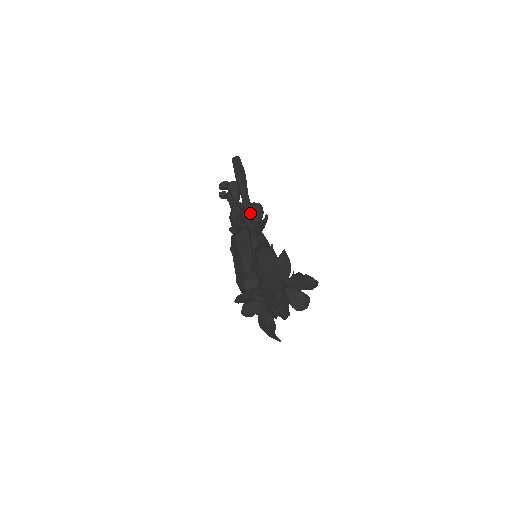
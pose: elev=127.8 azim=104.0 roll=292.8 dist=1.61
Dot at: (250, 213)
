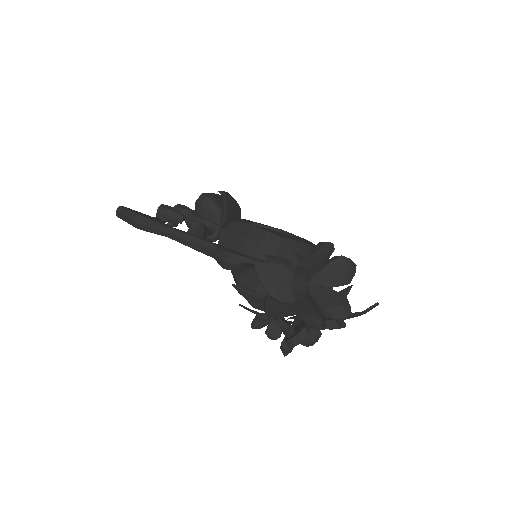
Dot at: (194, 242)
